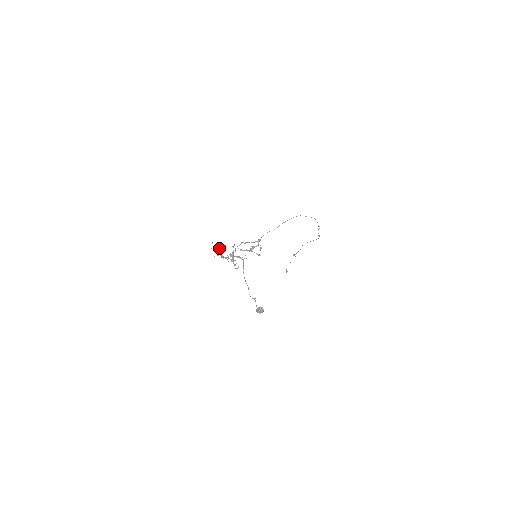
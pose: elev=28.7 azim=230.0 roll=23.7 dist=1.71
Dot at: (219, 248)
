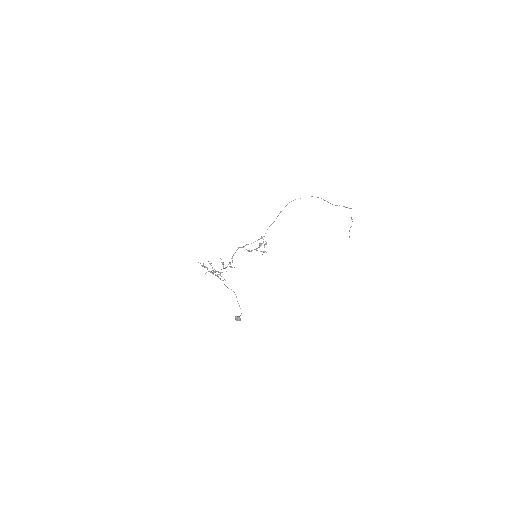
Dot at: (204, 267)
